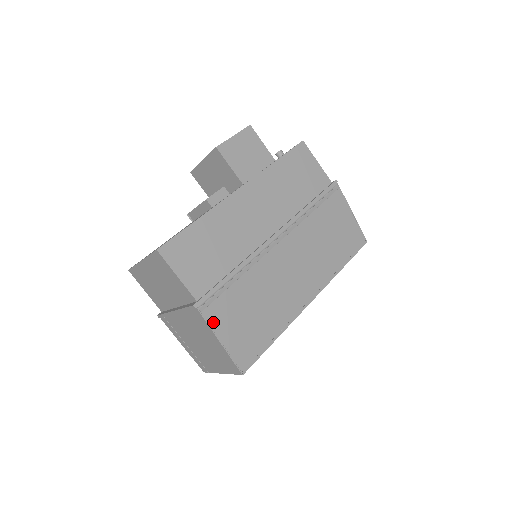
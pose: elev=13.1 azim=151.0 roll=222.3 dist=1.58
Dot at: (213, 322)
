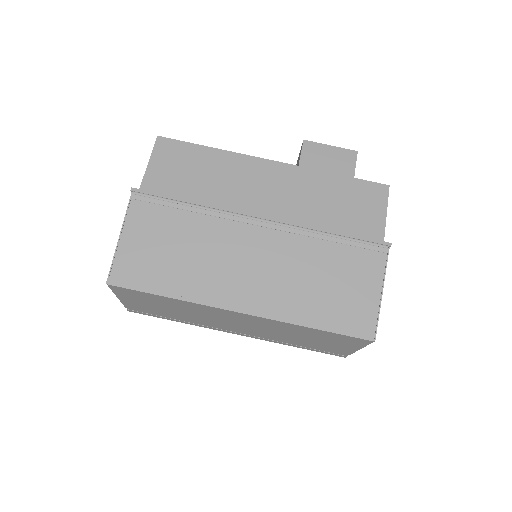
Dot at: (132, 216)
